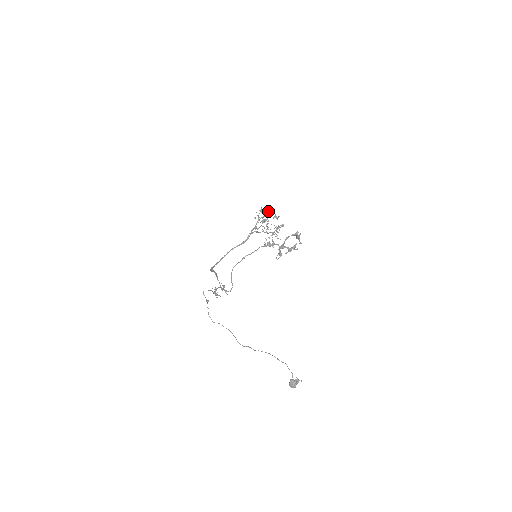
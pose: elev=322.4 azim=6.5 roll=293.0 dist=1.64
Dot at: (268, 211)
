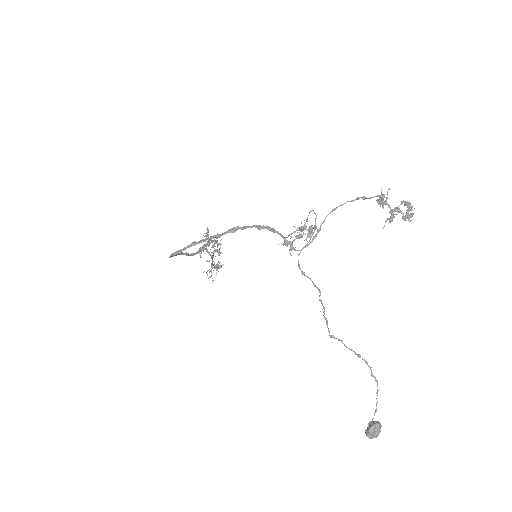
Dot at: (218, 237)
